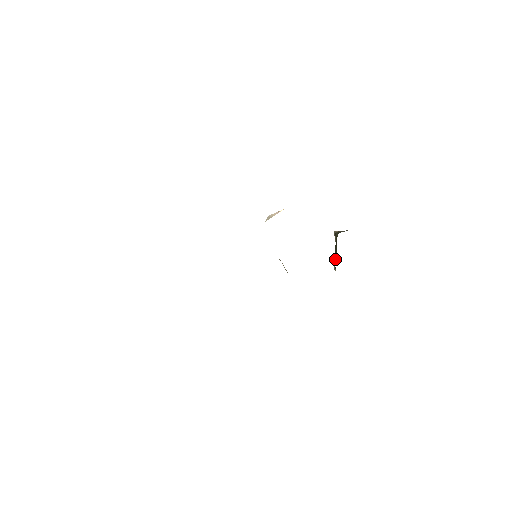
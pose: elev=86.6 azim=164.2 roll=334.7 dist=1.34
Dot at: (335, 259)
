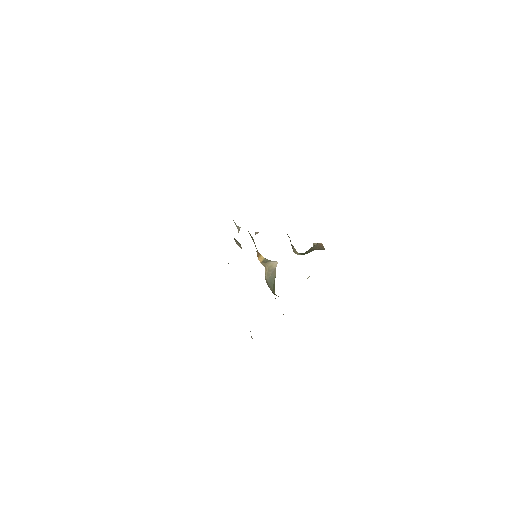
Dot at: occluded
